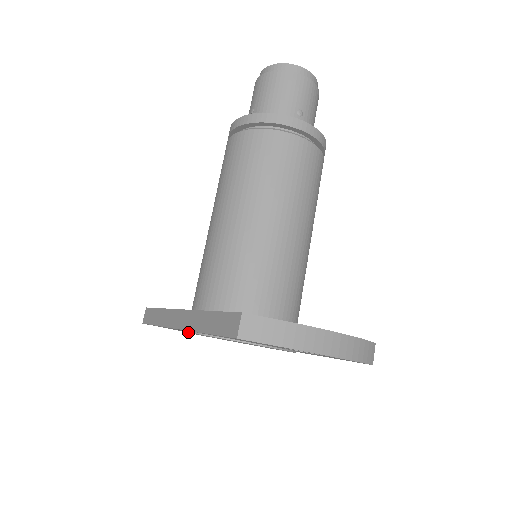
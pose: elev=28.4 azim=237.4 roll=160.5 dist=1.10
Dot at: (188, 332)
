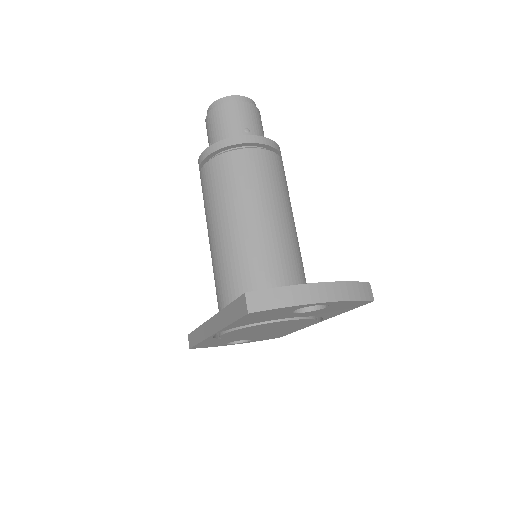
Dot at: (221, 335)
